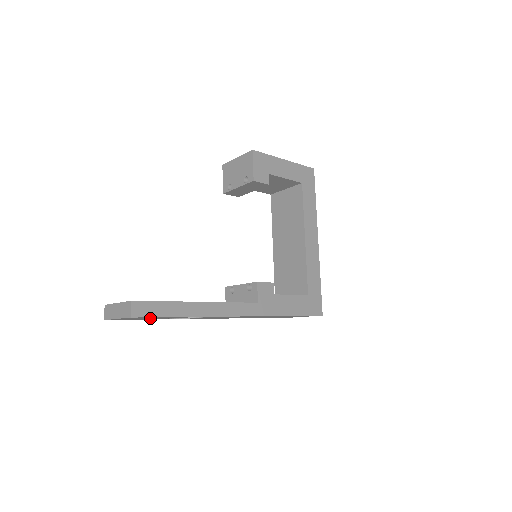
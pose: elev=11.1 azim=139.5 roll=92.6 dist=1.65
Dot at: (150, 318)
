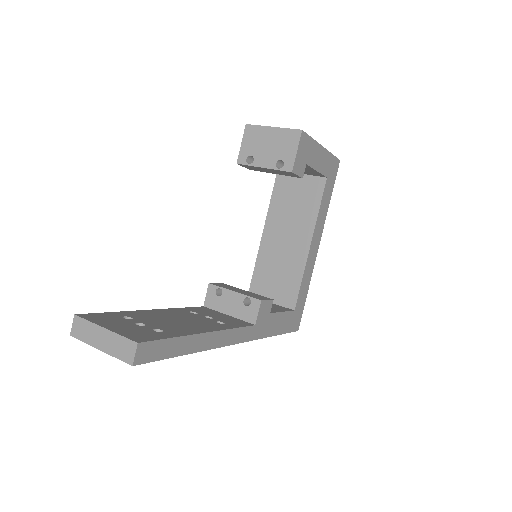
Dot at: occluded
